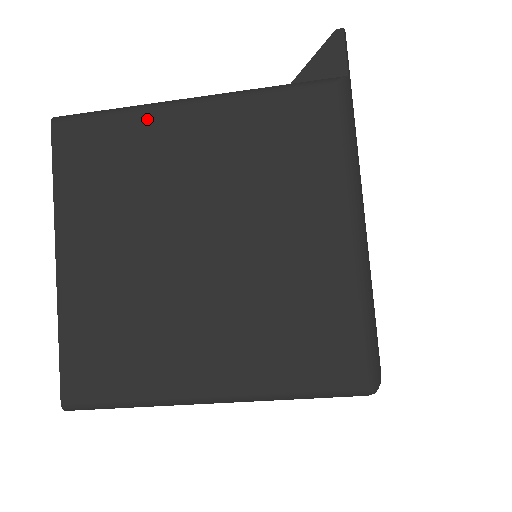
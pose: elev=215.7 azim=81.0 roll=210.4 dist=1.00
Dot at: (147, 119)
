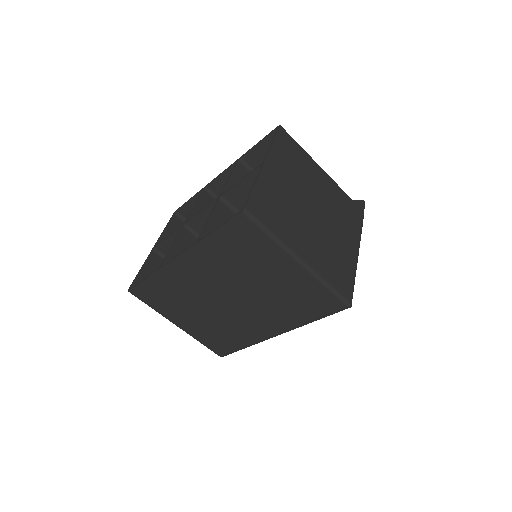
Dot at: (311, 161)
